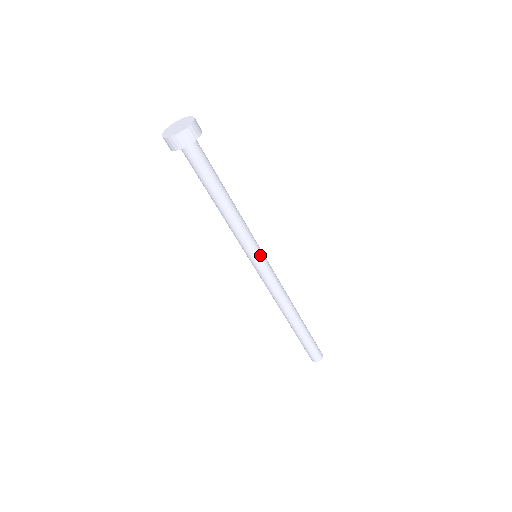
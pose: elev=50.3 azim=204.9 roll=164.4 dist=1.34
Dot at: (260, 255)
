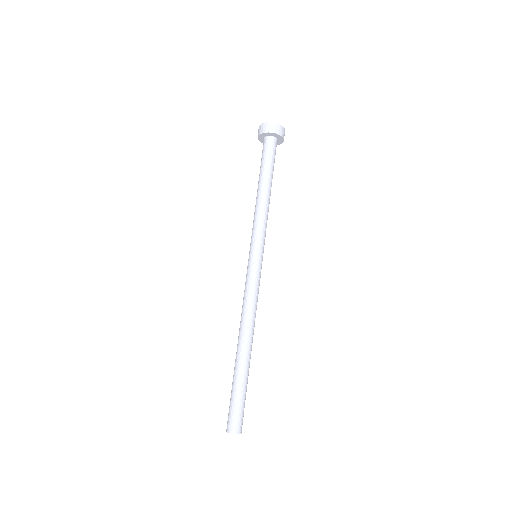
Dot at: occluded
